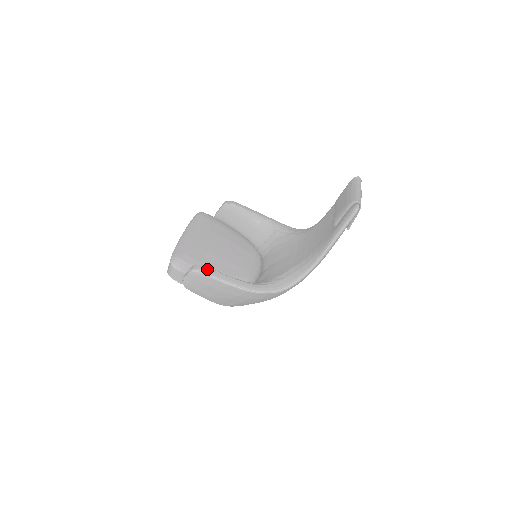
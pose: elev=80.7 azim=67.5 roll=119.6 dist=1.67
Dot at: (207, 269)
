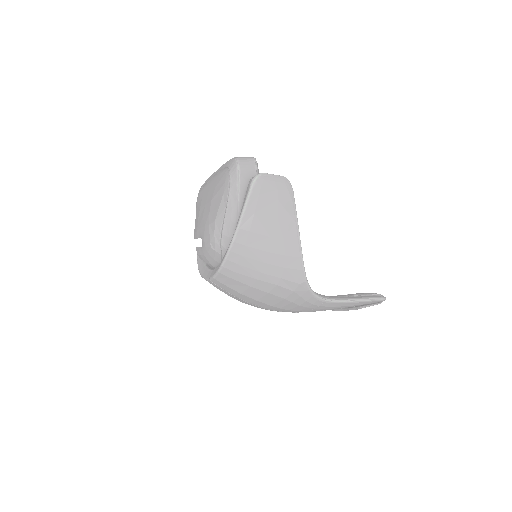
Dot at: occluded
